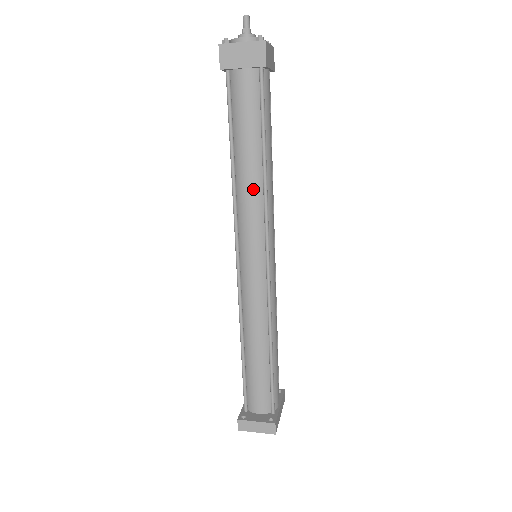
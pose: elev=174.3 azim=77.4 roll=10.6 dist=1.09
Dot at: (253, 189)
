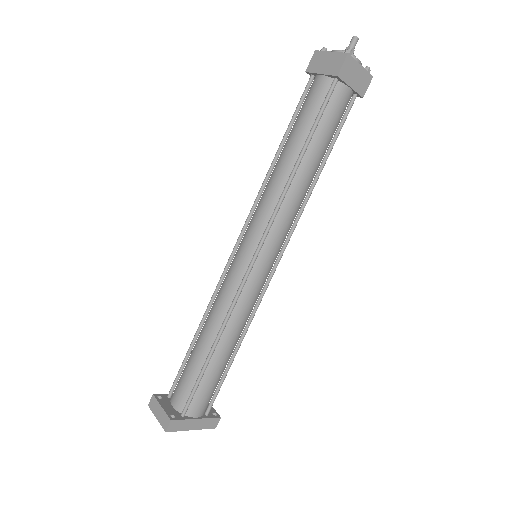
Dot at: (276, 185)
